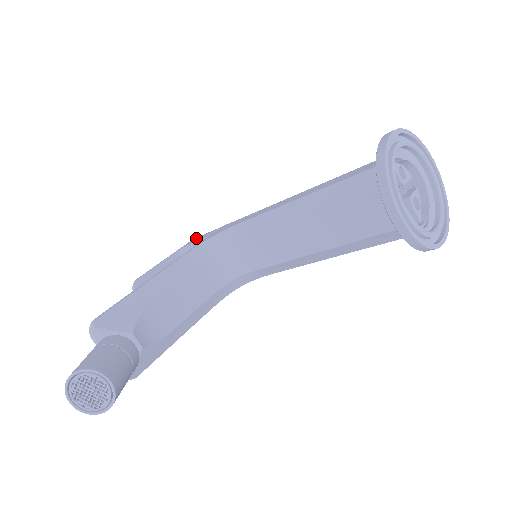
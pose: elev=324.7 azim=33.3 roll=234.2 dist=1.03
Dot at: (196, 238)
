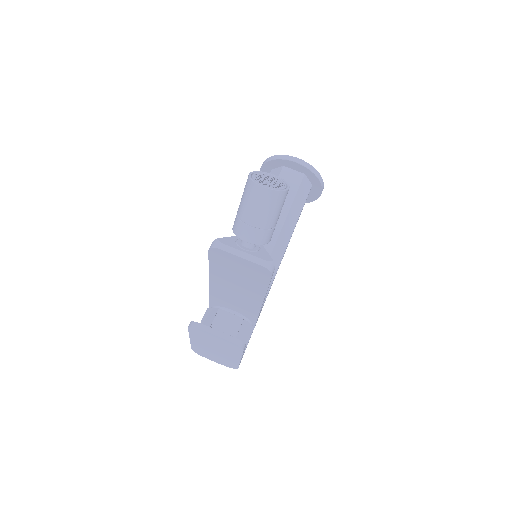
Dot at: occluded
